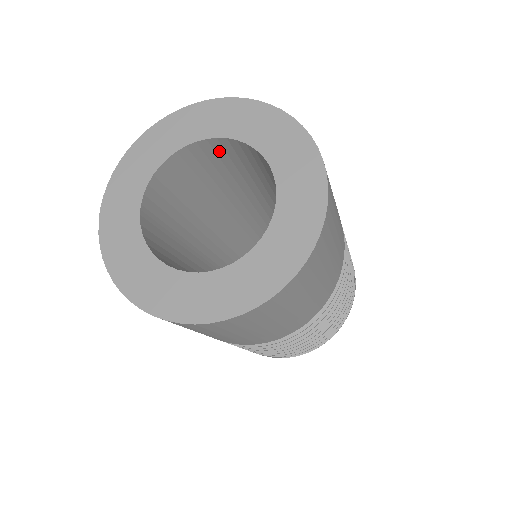
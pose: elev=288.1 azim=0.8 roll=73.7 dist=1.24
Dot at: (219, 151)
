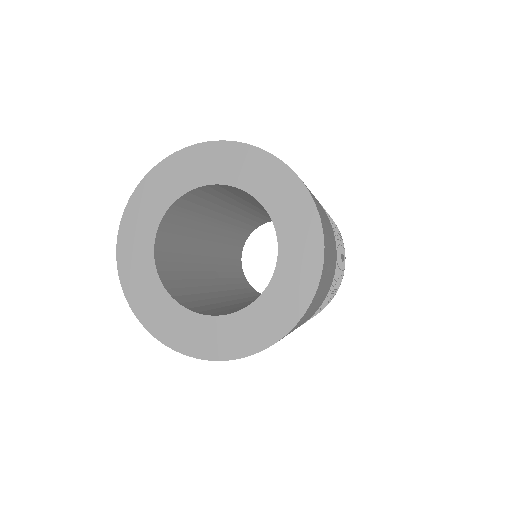
Dot at: occluded
